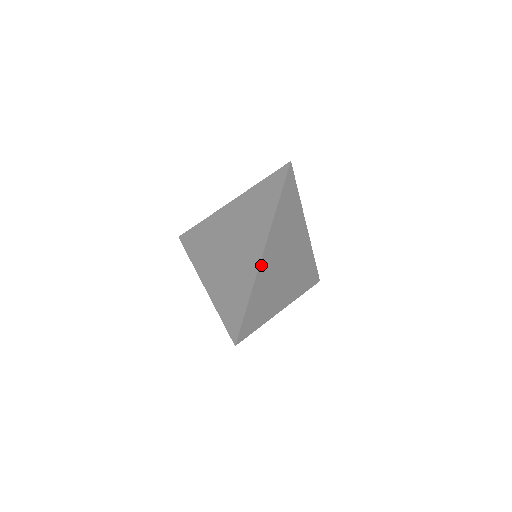
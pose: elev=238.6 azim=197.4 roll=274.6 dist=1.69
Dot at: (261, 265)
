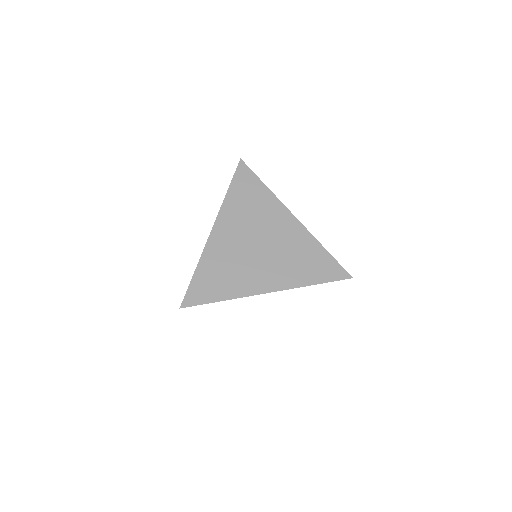
Dot at: (211, 240)
